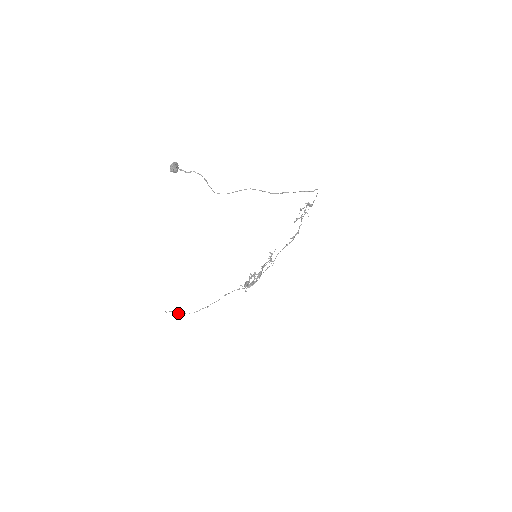
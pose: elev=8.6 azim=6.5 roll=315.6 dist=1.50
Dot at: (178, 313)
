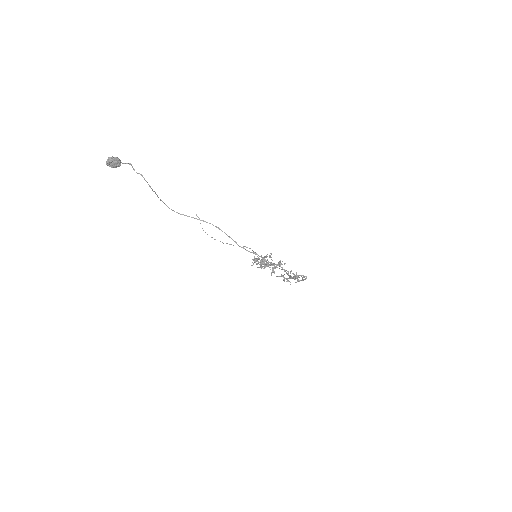
Dot at: occluded
